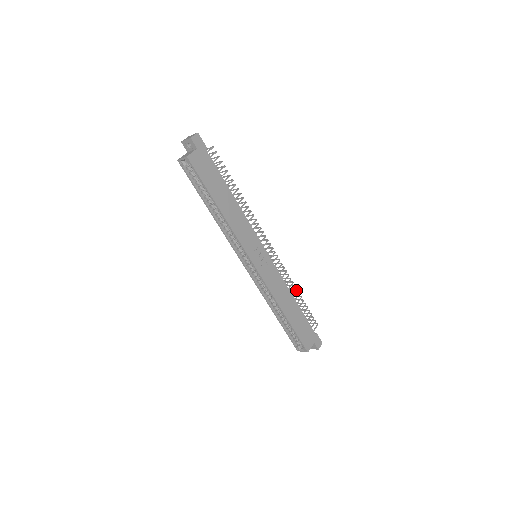
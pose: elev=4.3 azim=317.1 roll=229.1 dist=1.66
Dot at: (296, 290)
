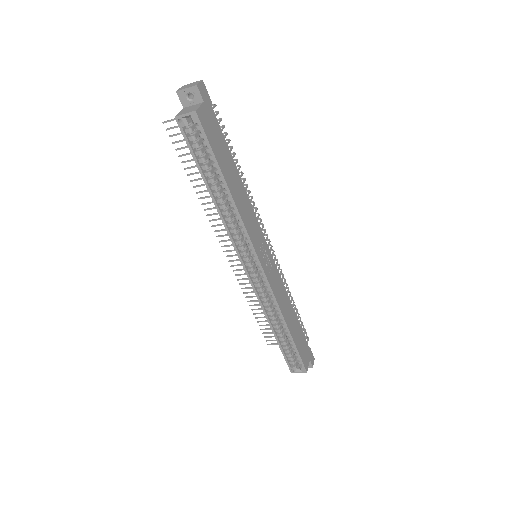
Dot at: (291, 297)
